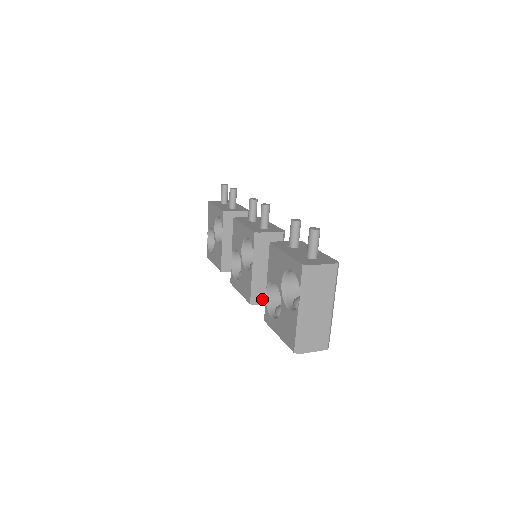
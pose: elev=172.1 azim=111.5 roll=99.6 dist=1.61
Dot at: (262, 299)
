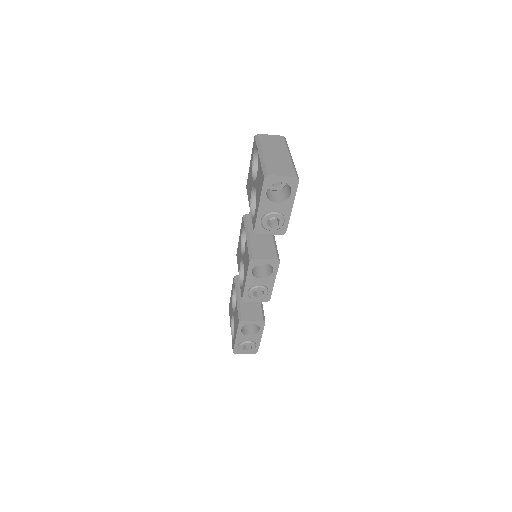
Dot at: (260, 255)
